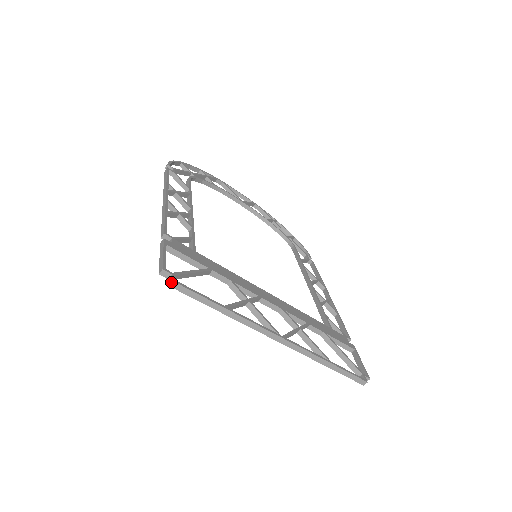
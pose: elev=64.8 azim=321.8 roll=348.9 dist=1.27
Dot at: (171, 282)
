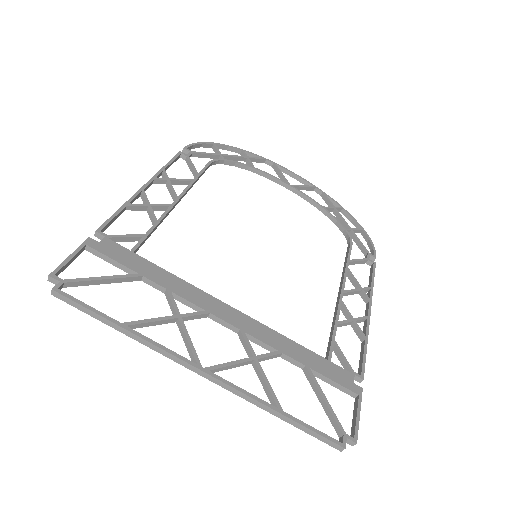
Dot at: (52, 291)
